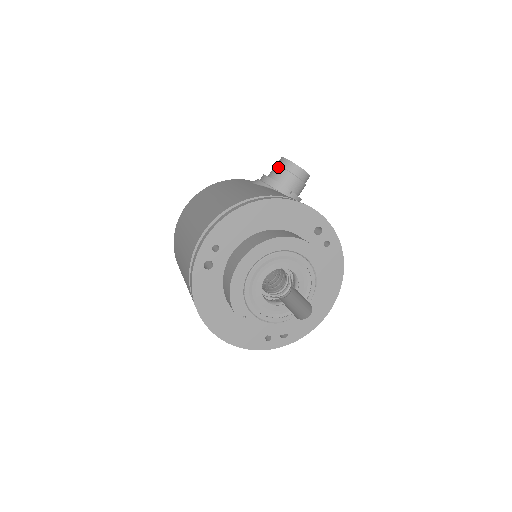
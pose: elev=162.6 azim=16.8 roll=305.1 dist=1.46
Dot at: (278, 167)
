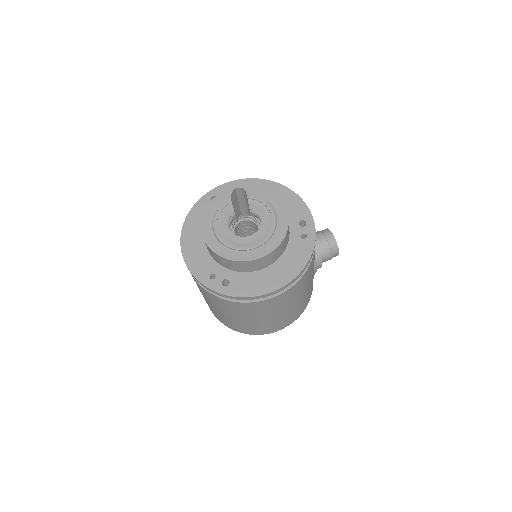
Dot at: occluded
